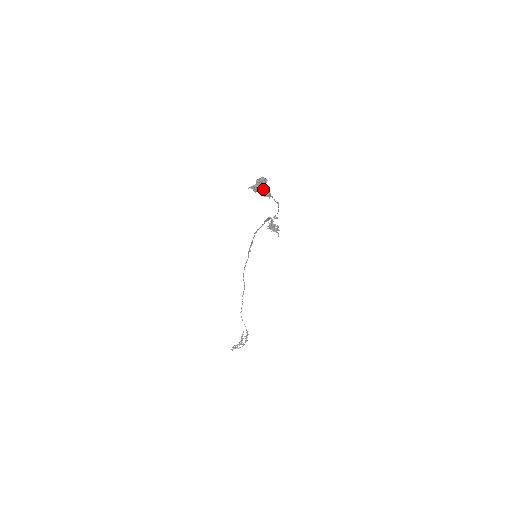
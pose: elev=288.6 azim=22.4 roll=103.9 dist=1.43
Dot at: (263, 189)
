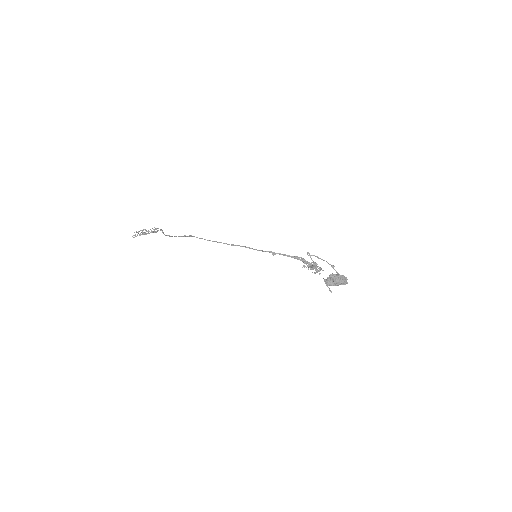
Dot at: (340, 283)
